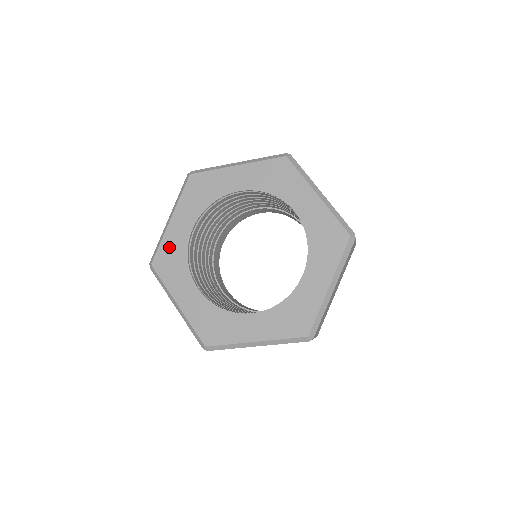
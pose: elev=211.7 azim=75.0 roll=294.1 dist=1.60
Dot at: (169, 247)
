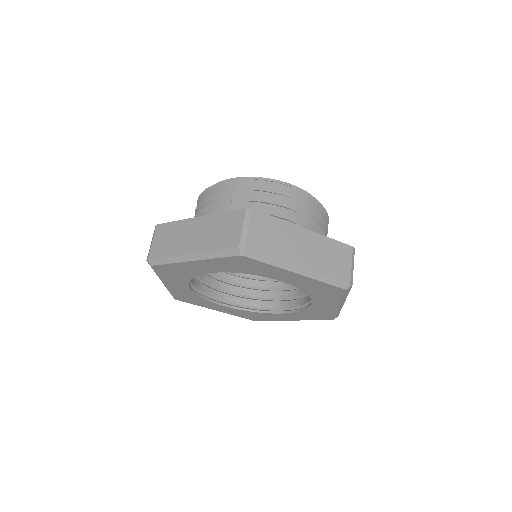
Dot at: (180, 294)
